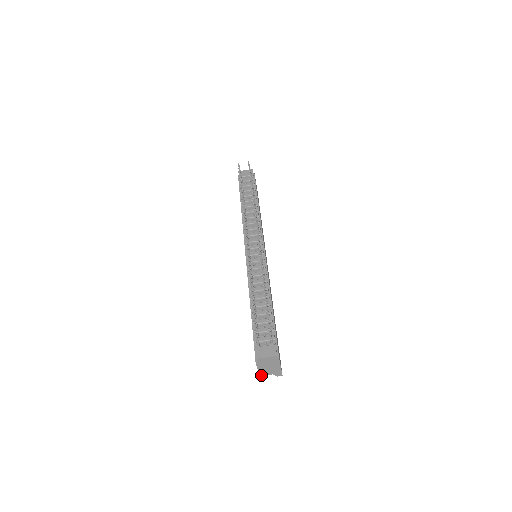
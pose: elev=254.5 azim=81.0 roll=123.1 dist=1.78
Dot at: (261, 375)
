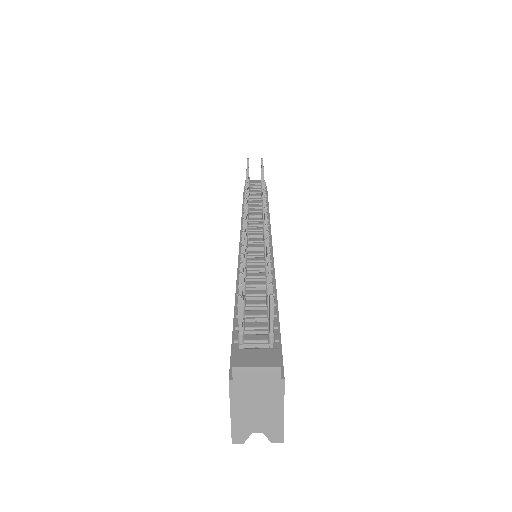
Dot at: (235, 430)
